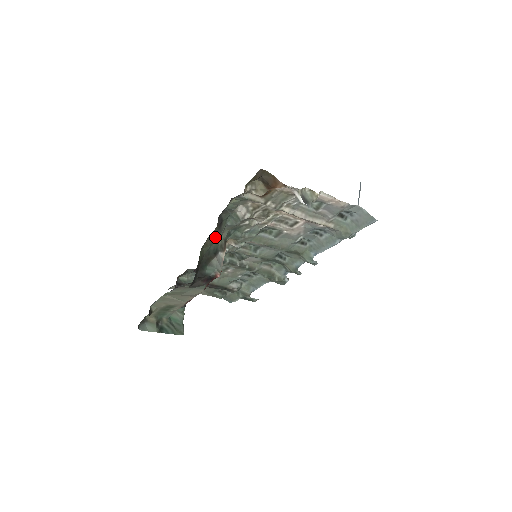
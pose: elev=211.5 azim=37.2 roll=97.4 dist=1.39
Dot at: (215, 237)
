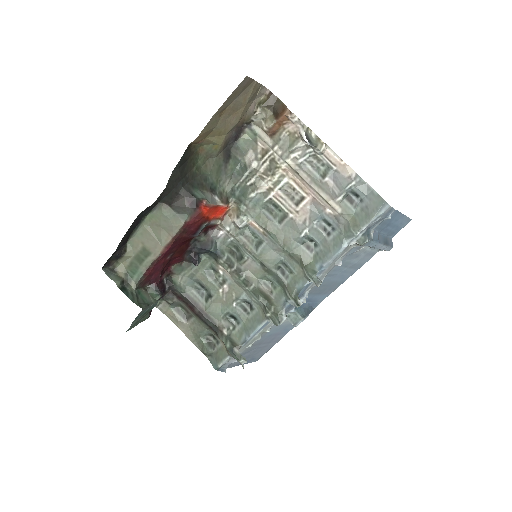
Dot at: (218, 170)
